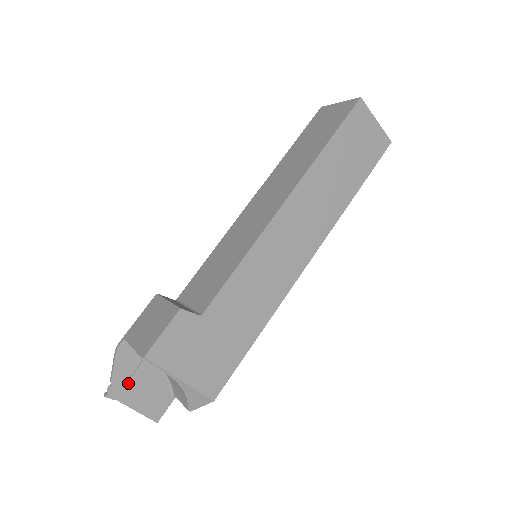
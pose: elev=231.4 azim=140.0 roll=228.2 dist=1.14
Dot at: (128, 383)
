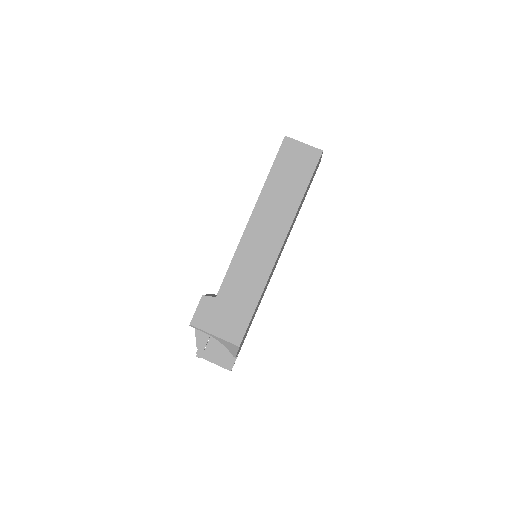
Dot at: (206, 348)
